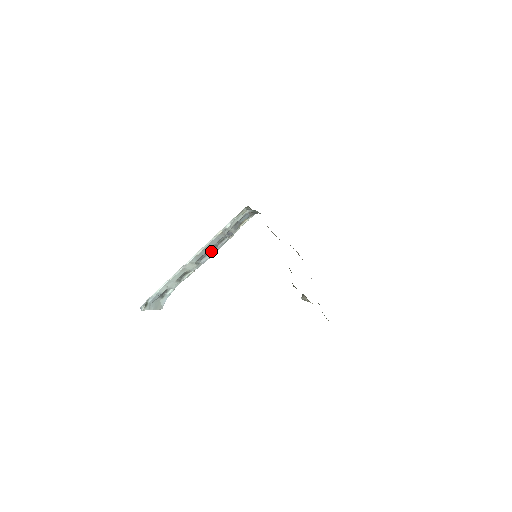
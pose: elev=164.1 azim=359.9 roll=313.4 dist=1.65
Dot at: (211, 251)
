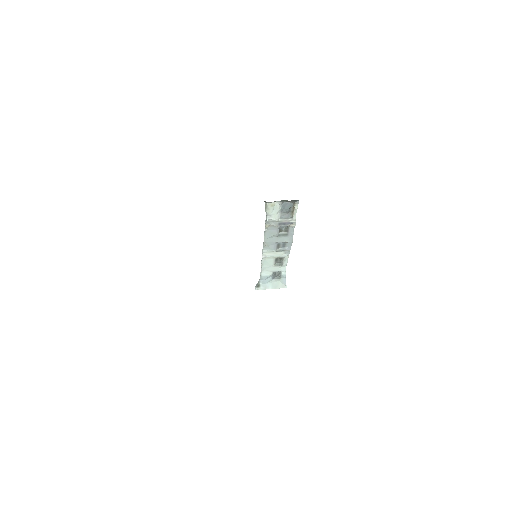
Dot at: (283, 240)
